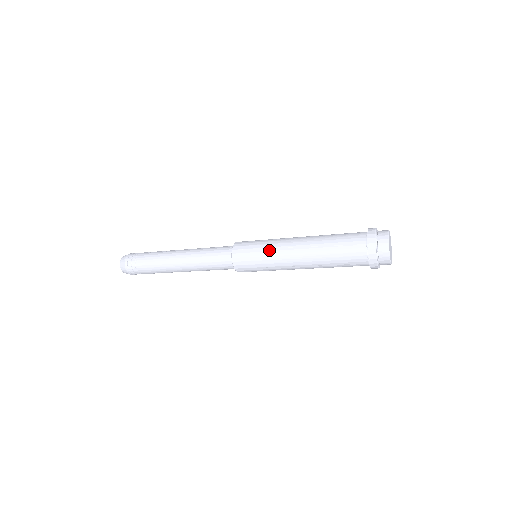
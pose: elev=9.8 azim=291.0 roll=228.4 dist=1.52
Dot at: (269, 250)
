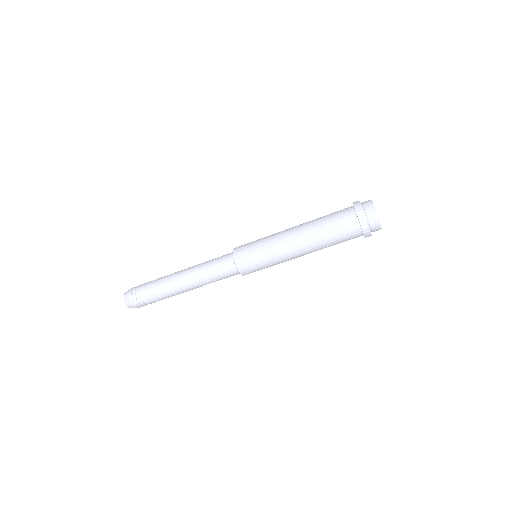
Dot at: (268, 236)
